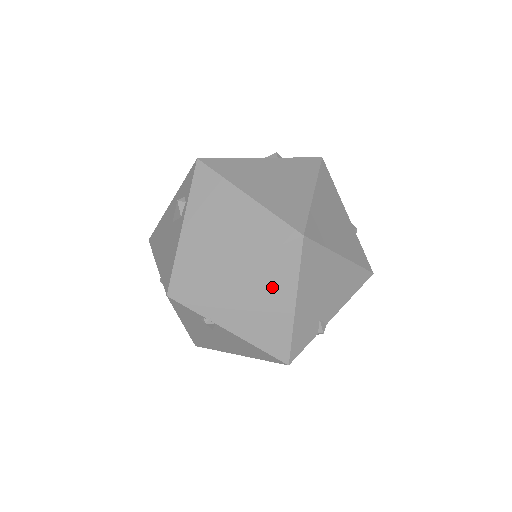
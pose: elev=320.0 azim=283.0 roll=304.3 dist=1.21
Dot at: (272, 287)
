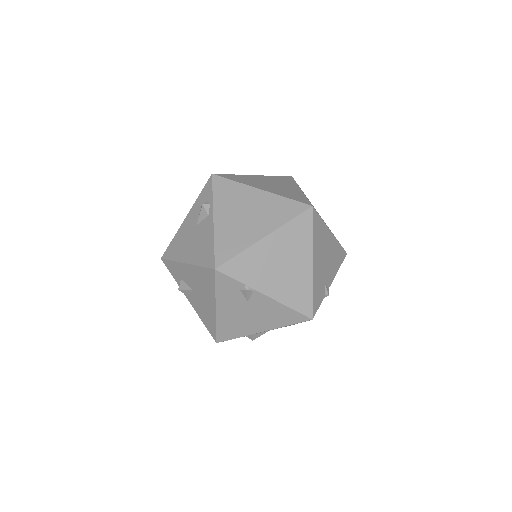
Dot at: (295, 251)
